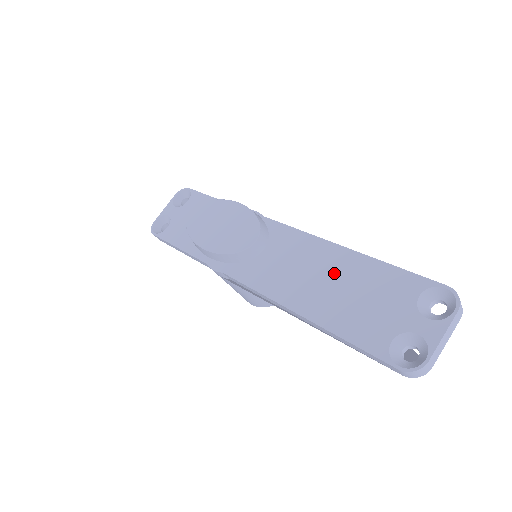
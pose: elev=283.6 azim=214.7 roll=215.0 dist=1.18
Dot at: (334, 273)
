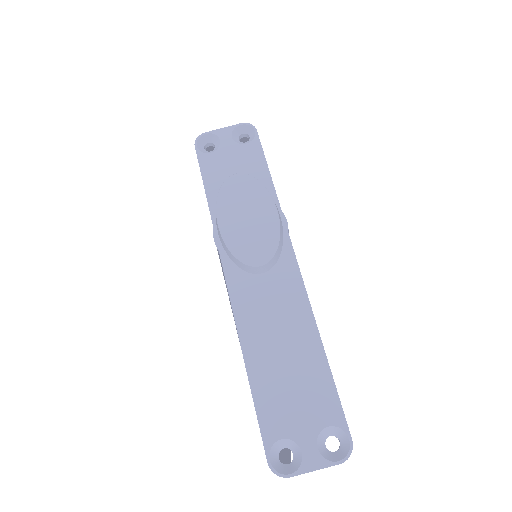
Dot at: (293, 345)
